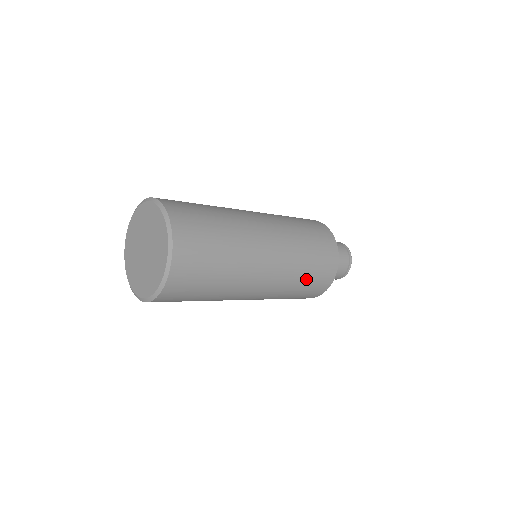
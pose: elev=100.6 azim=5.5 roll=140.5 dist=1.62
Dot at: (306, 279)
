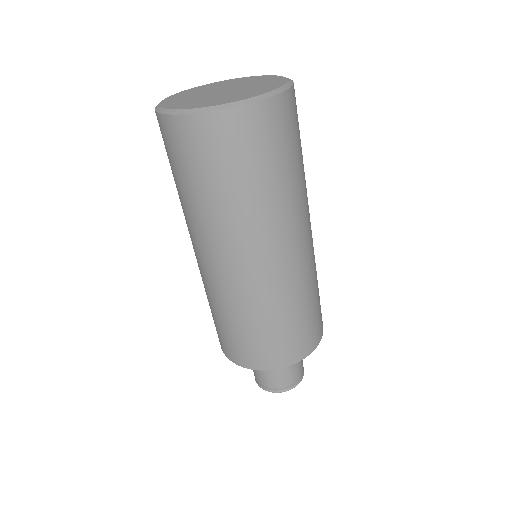
Dot at: (302, 313)
